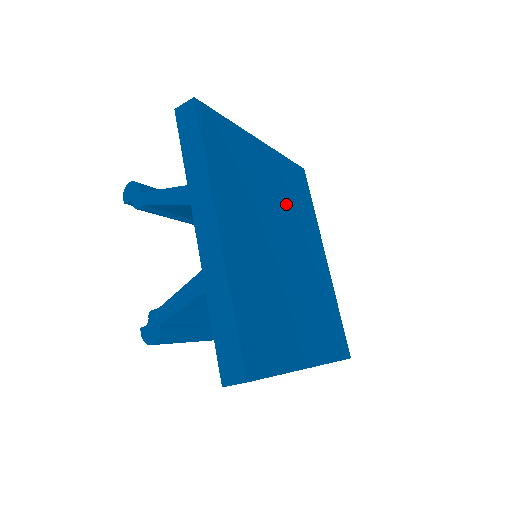
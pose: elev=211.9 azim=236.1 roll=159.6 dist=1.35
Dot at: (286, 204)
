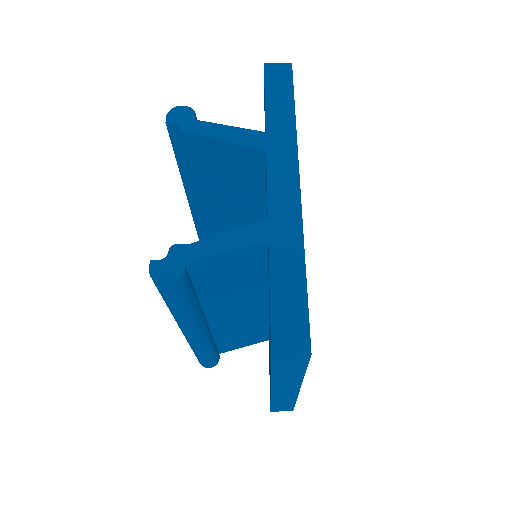
Dot at: occluded
